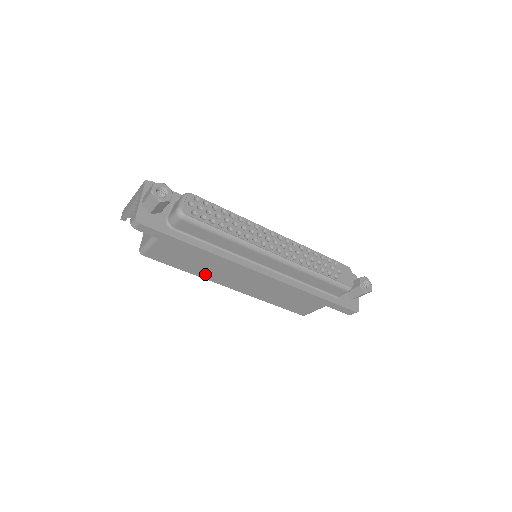
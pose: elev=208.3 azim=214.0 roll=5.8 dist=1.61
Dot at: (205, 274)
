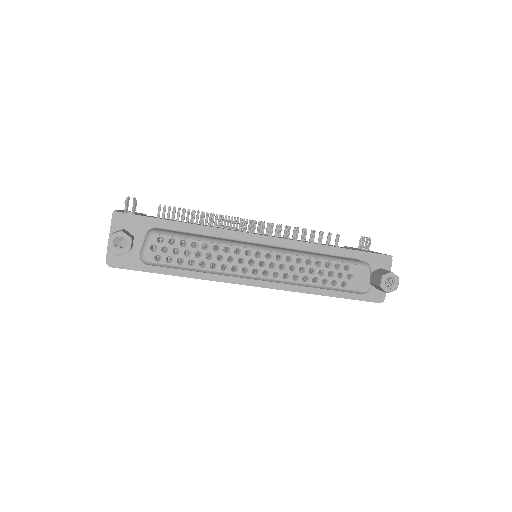
Dot at: occluded
